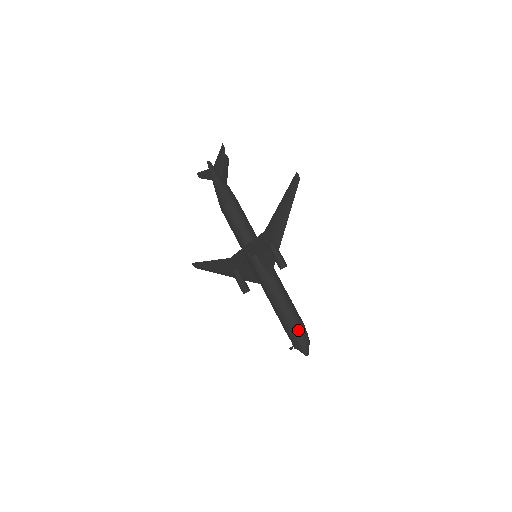
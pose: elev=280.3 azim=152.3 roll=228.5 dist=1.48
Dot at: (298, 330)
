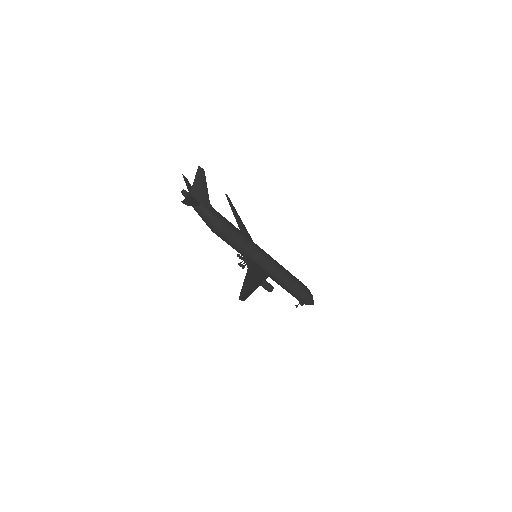
Dot at: (300, 300)
